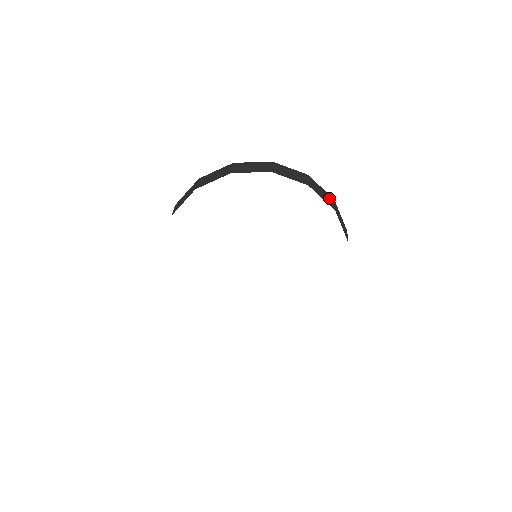
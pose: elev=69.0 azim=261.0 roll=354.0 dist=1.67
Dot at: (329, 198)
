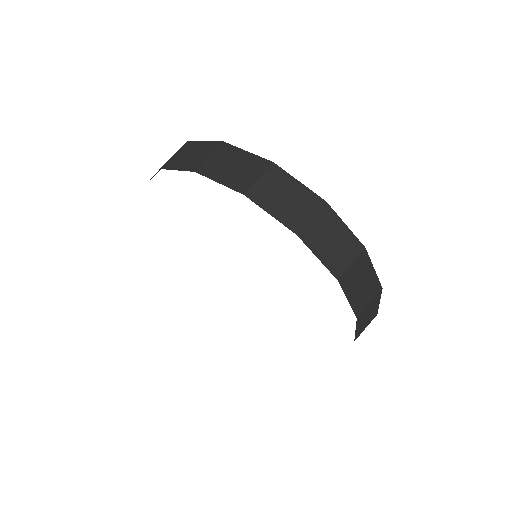
Dot at: (370, 290)
